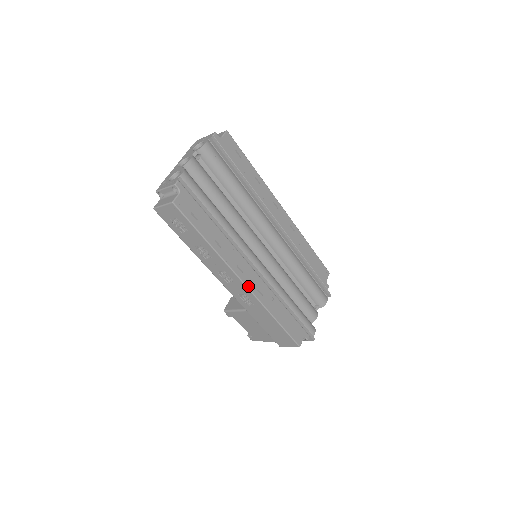
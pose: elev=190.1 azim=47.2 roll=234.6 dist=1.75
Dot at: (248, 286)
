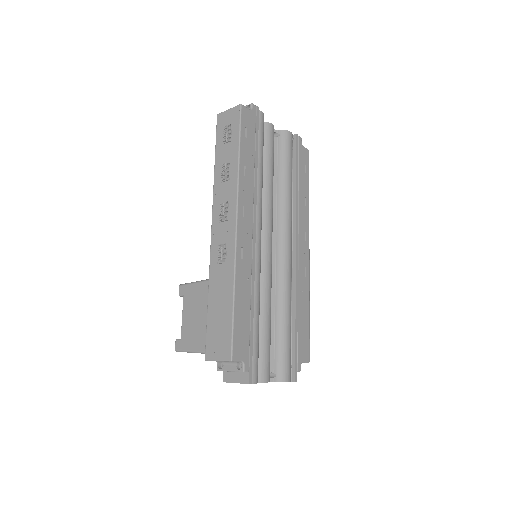
Dot at: (238, 231)
